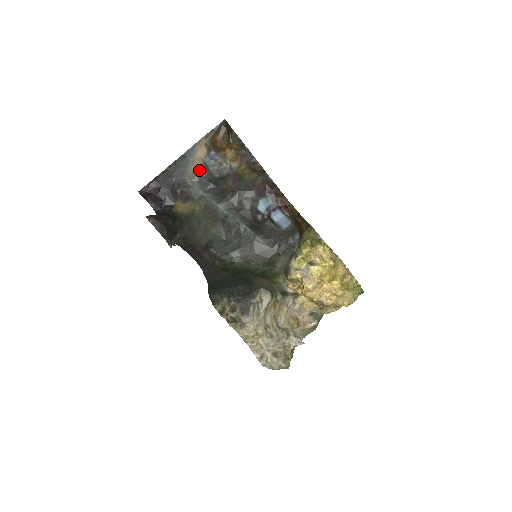
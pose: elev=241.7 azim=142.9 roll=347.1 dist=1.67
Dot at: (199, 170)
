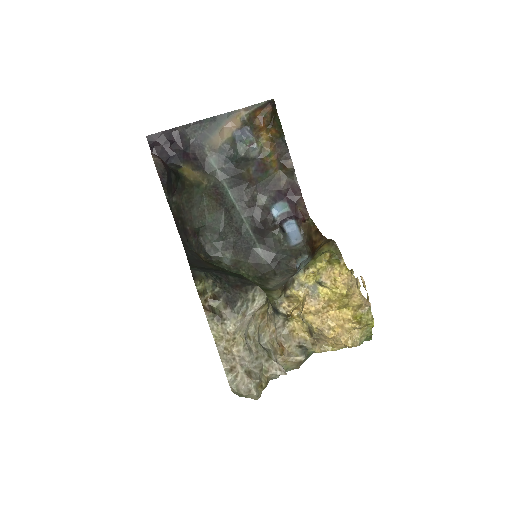
Dot at: (224, 142)
